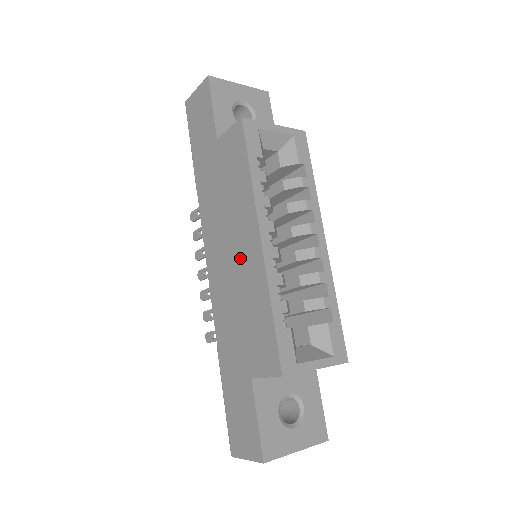
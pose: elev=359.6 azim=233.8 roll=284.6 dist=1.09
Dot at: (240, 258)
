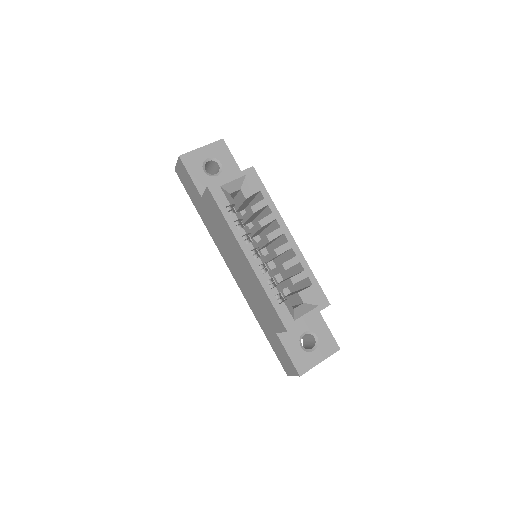
Dot at: (243, 268)
